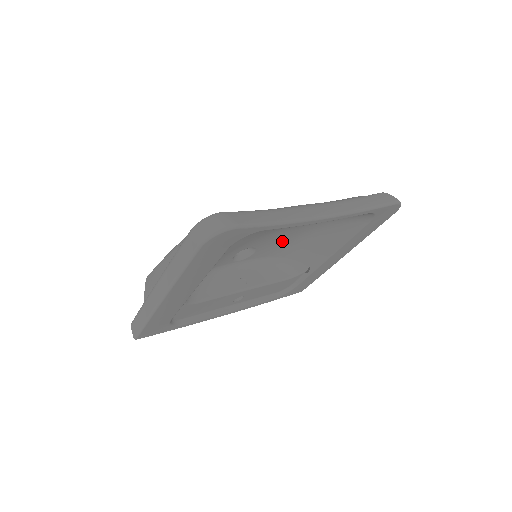
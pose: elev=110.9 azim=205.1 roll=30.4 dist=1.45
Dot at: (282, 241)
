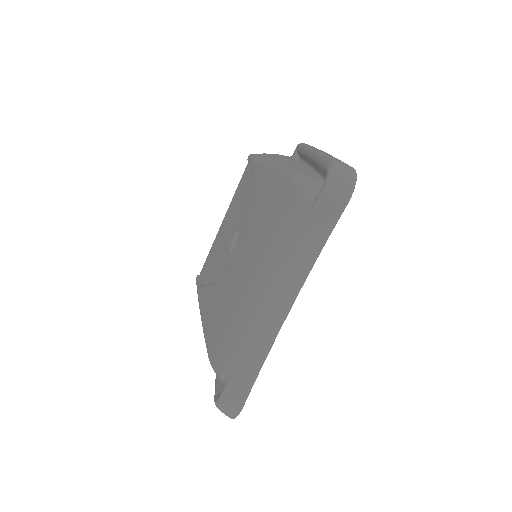
Dot at: occluded
